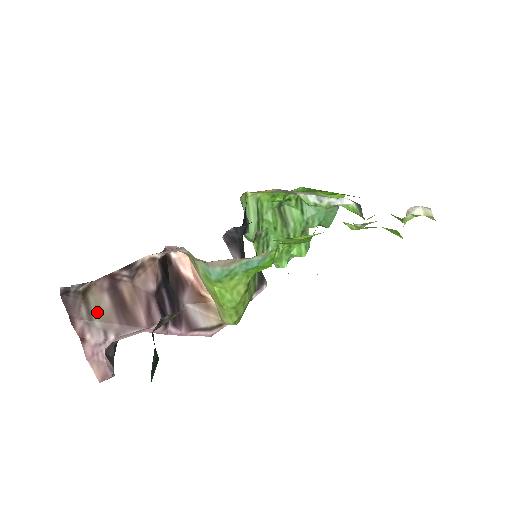
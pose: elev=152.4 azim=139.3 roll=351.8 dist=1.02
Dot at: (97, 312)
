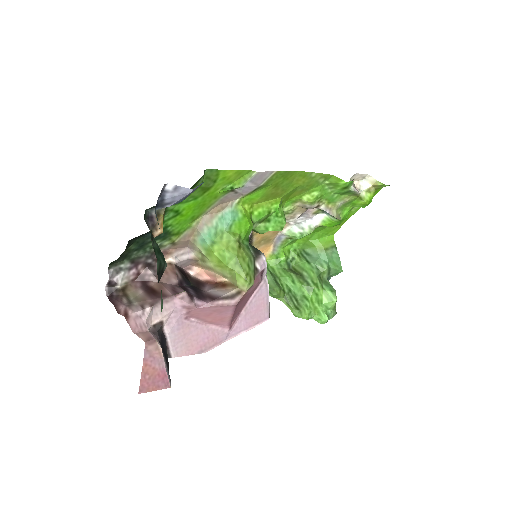
Dot at: (135, 299)
